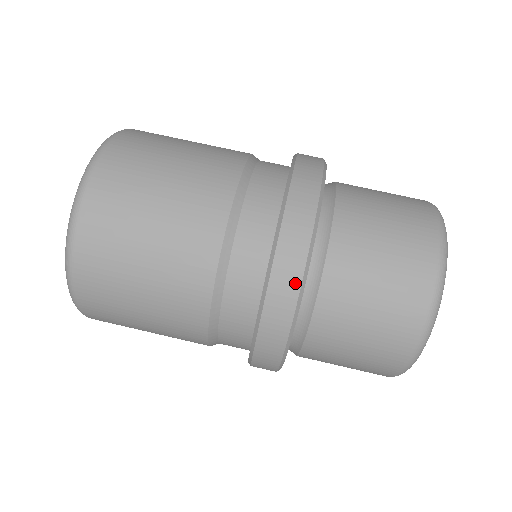
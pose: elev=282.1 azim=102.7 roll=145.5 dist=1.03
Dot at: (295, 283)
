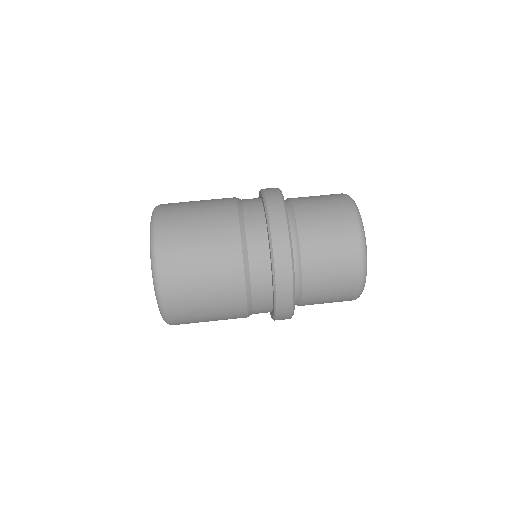
Dot at: (290, 304)
